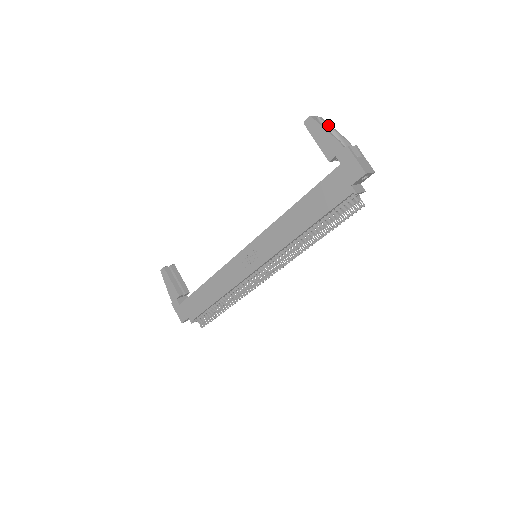
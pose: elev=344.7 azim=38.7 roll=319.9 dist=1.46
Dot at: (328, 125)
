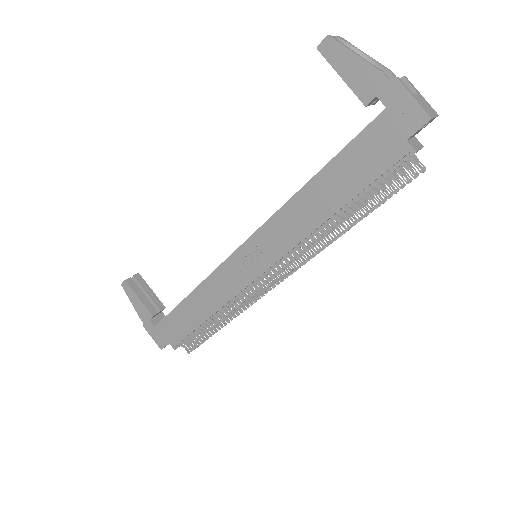
Dot at: (355, 48)
